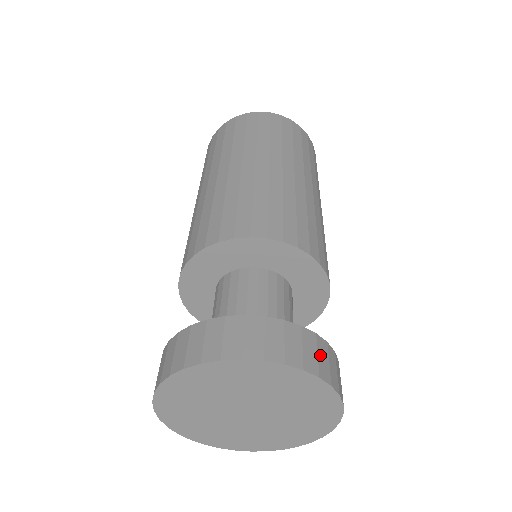
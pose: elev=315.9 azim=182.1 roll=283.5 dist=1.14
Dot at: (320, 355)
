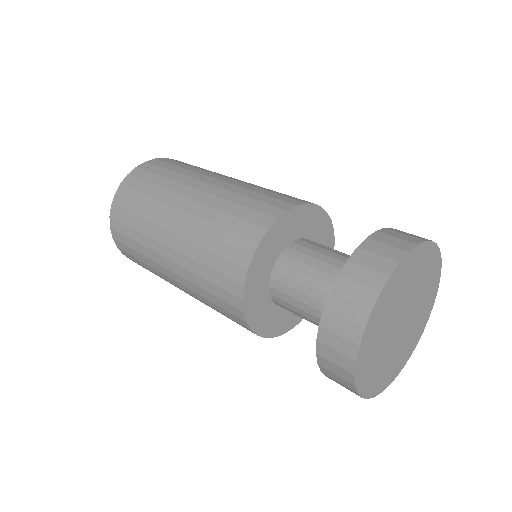
Dot at: (397, 237)
